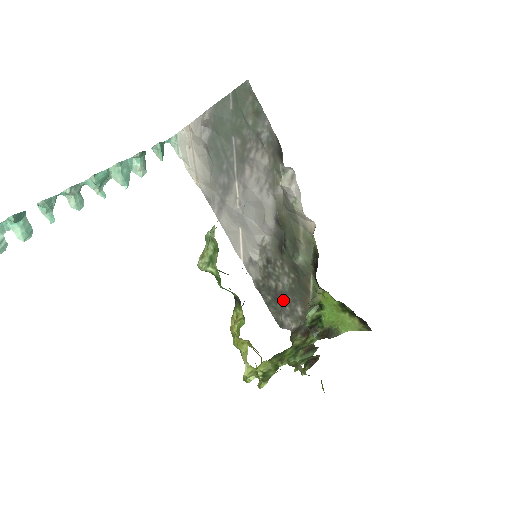
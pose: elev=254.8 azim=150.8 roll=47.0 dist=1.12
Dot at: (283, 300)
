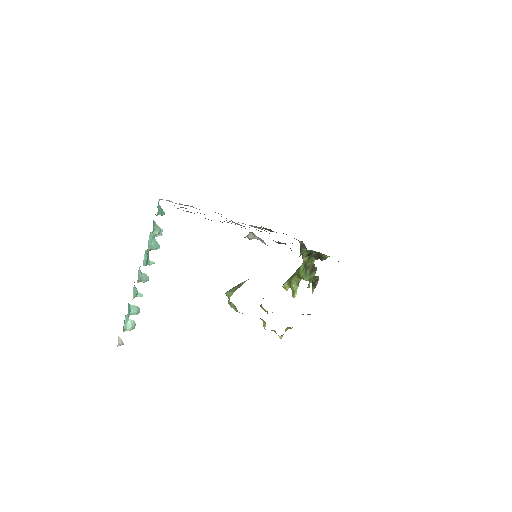
Dot at: occluded
